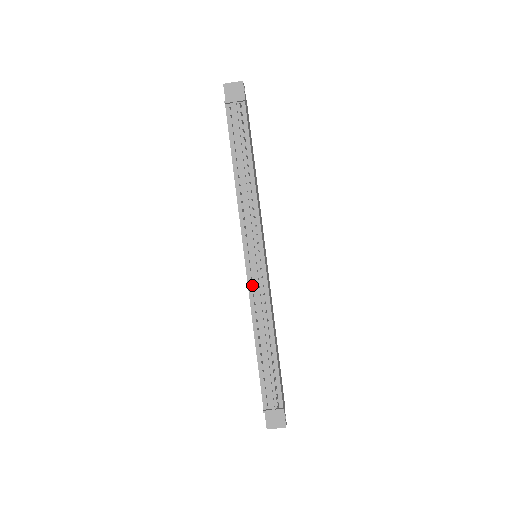
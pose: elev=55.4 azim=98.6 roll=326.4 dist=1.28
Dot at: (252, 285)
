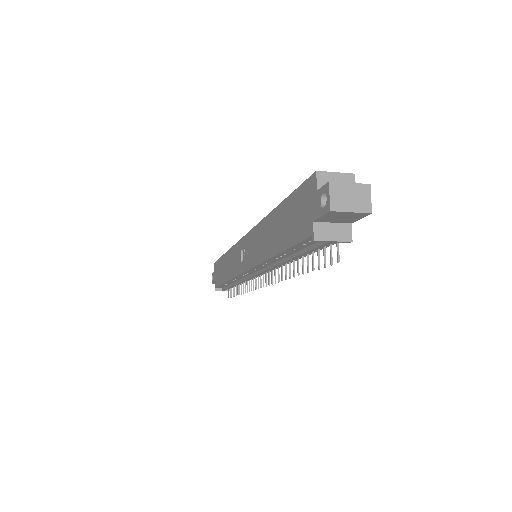
Dot at: occluded
